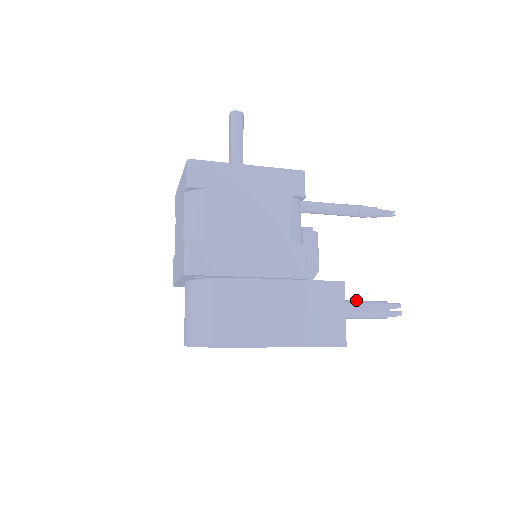
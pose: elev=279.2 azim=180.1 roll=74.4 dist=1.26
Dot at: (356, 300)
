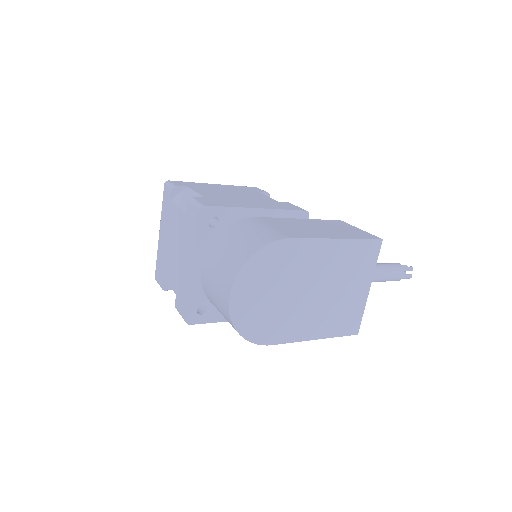
Dot at: occluded
